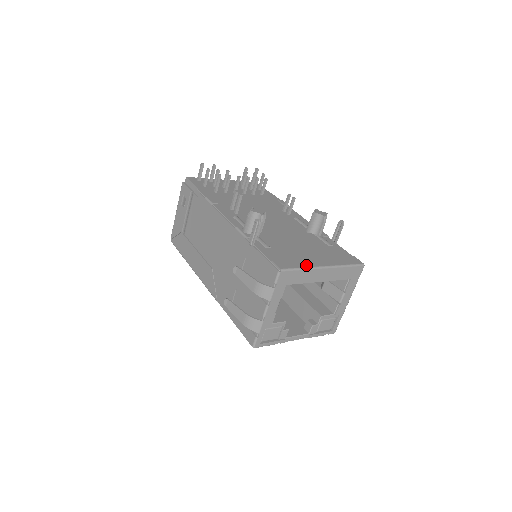
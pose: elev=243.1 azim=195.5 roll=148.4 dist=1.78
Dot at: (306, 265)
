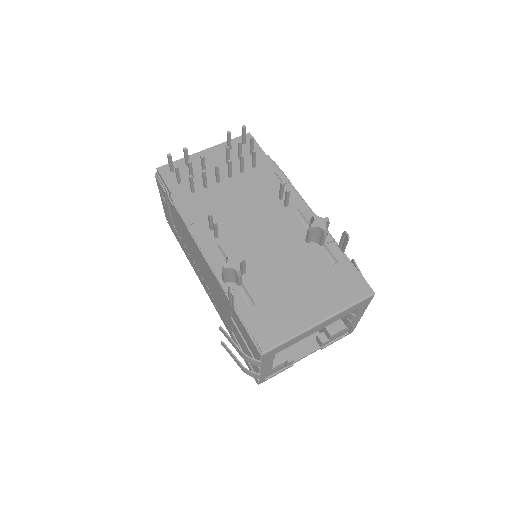
Dot at: (295, 330)
